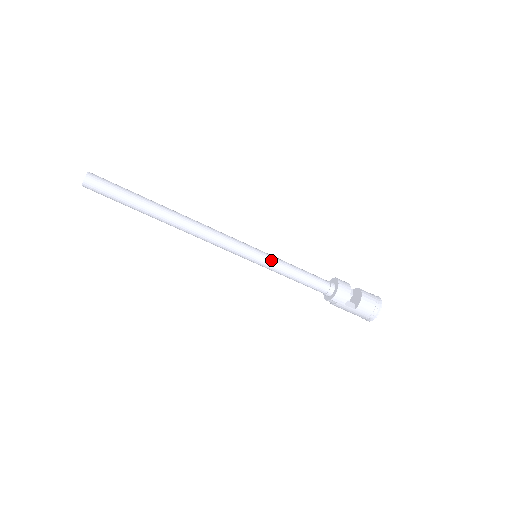
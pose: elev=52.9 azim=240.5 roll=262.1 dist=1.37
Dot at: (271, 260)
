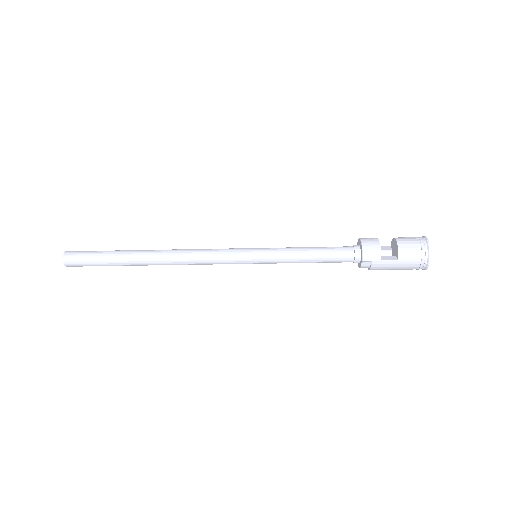
Dot at: (271, 251)
